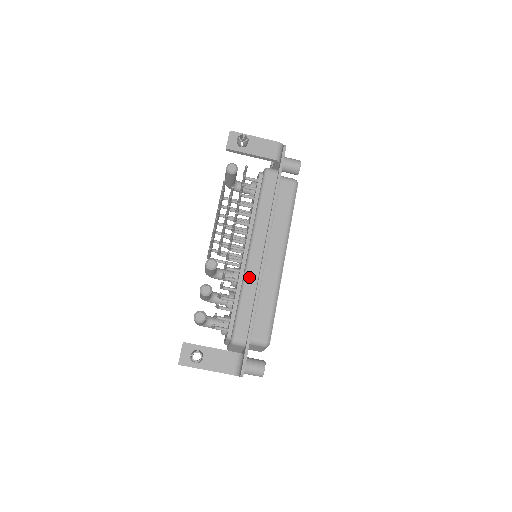
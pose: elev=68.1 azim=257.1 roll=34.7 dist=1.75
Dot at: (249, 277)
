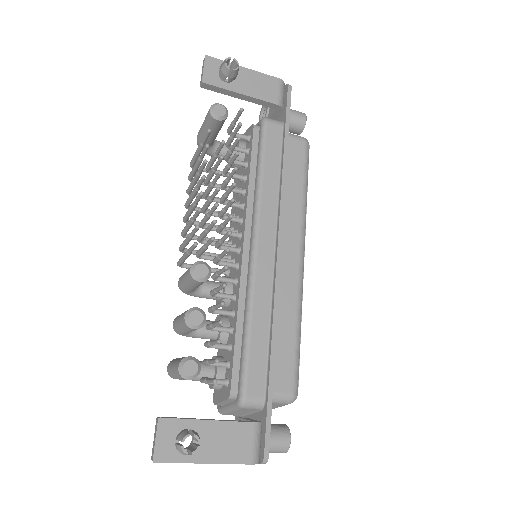
Dot at: (258, 290)
